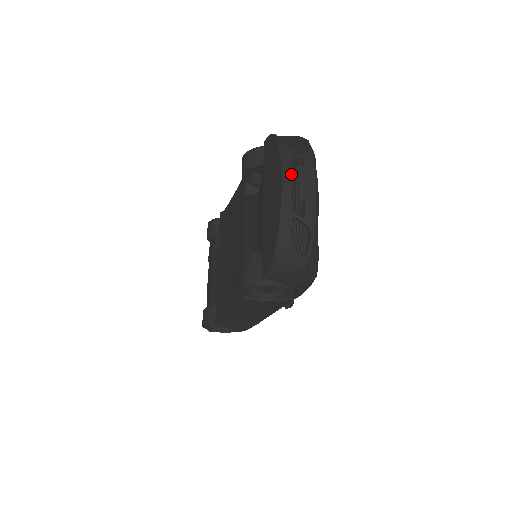
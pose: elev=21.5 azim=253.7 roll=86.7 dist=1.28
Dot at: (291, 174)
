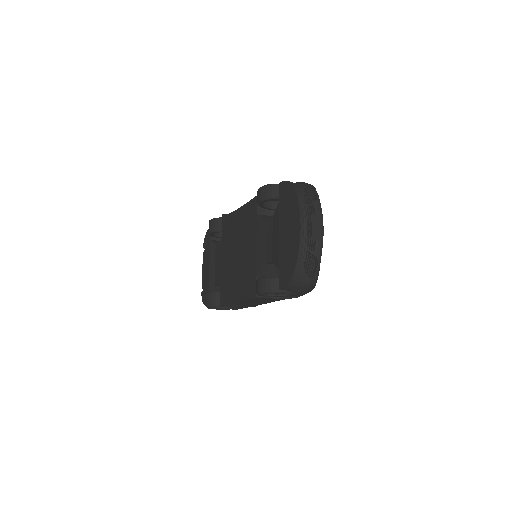
Dot at: (306, 219)
